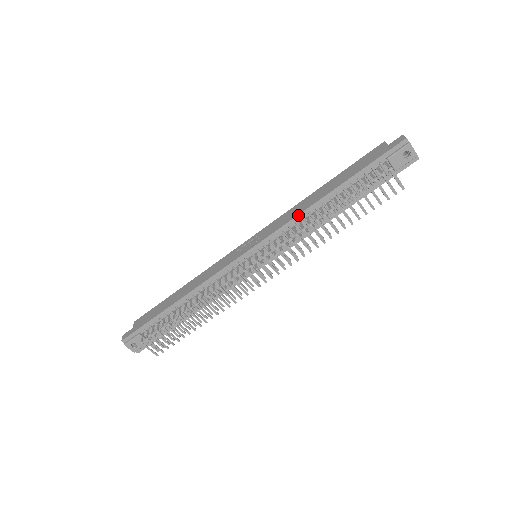
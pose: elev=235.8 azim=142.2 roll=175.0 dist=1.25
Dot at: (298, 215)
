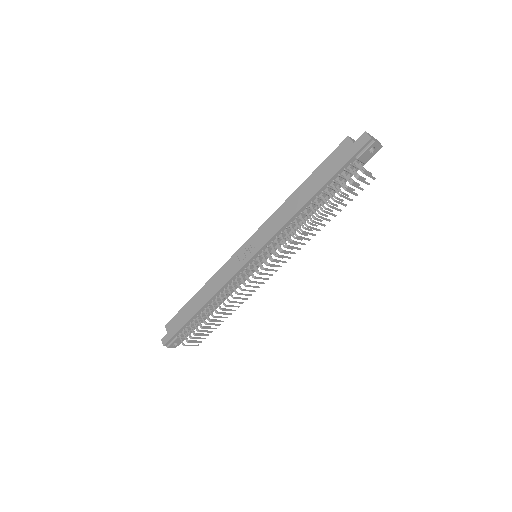
Dot at: (287, 222)
